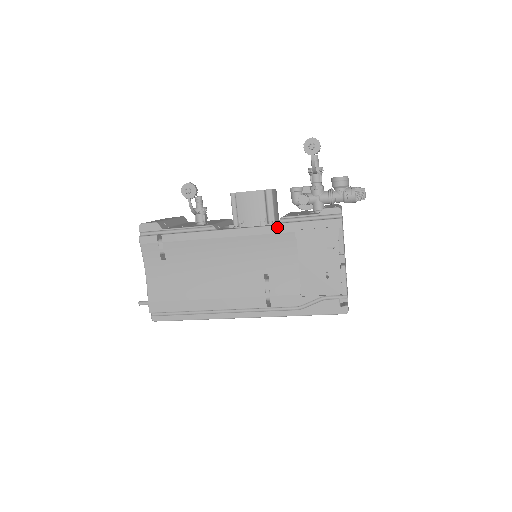
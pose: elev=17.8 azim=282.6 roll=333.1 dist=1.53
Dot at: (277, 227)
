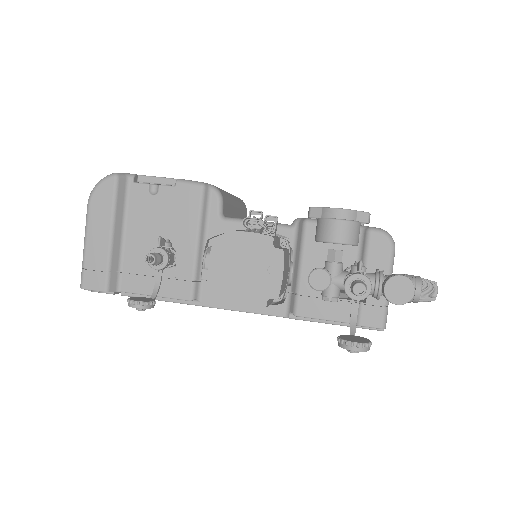
Dot at: occluded
